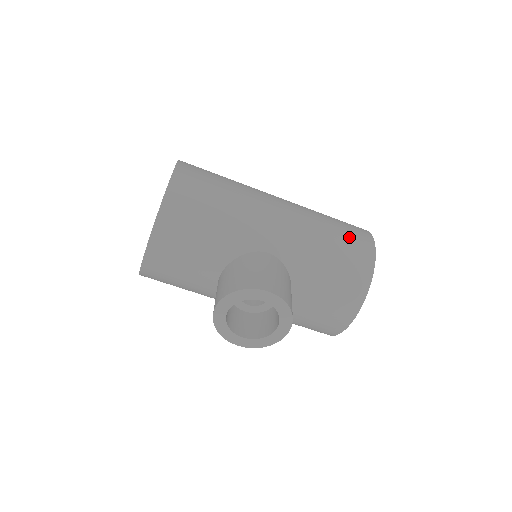
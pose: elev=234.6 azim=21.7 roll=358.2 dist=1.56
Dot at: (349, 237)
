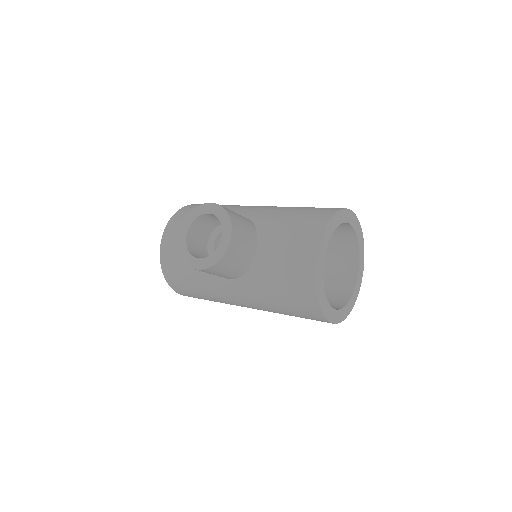
Dot at: occluded
